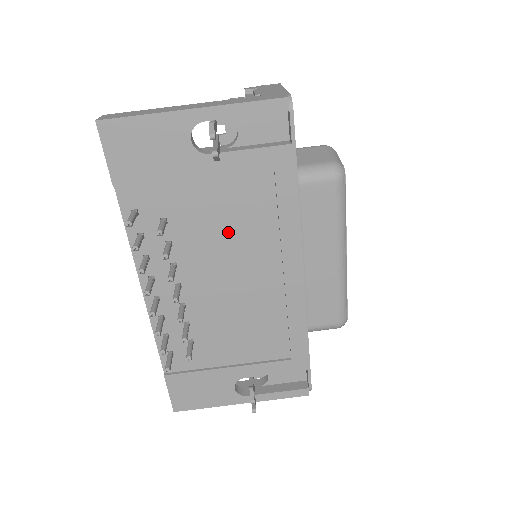
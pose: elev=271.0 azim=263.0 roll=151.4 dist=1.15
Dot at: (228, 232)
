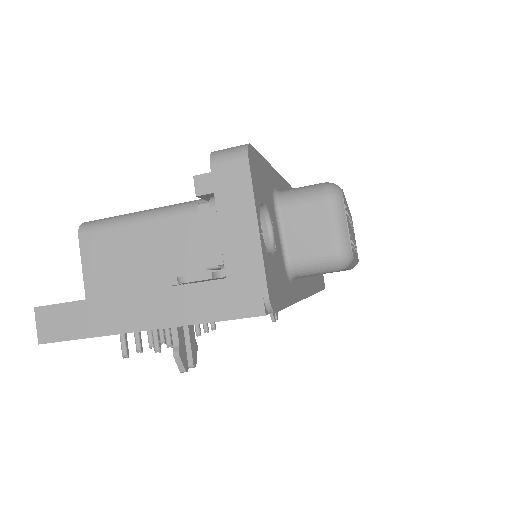
Dot at: occluded
